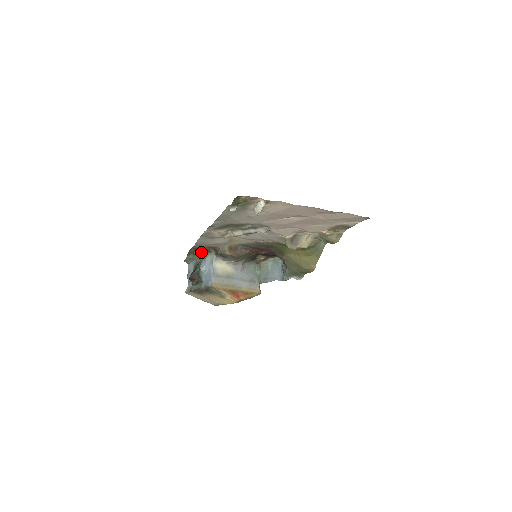
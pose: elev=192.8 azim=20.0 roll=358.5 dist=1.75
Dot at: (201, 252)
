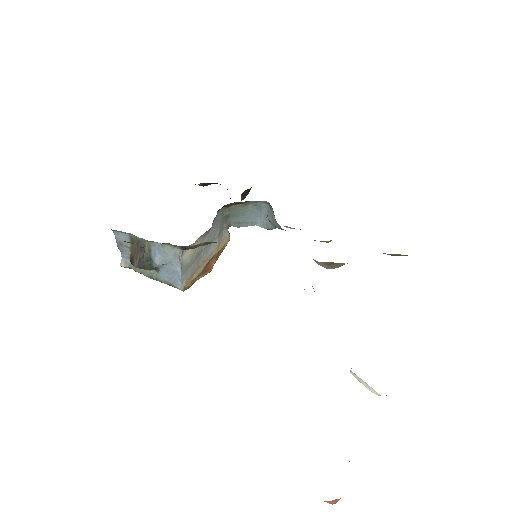
Dot at: occluded
